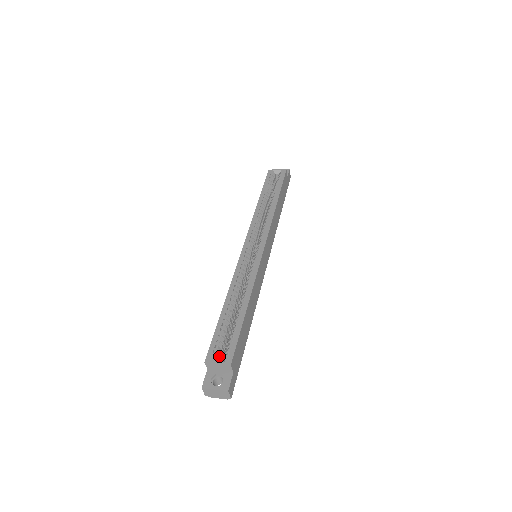
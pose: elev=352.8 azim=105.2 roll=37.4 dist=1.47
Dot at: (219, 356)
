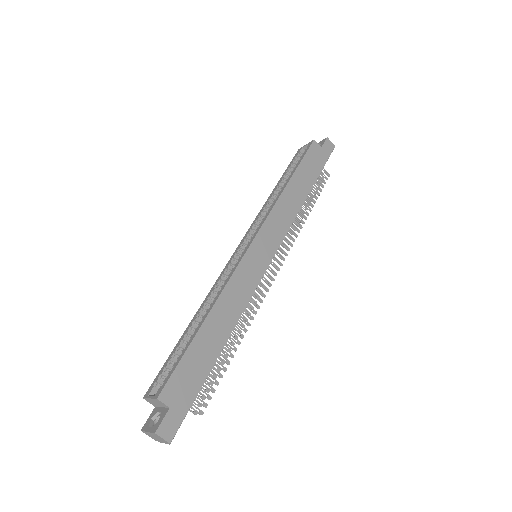
Dot at: occluded
